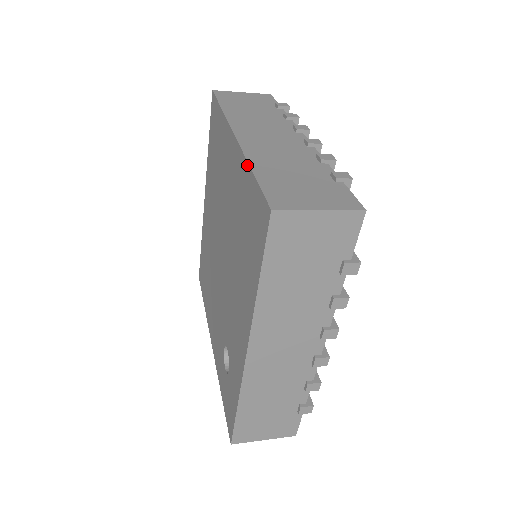
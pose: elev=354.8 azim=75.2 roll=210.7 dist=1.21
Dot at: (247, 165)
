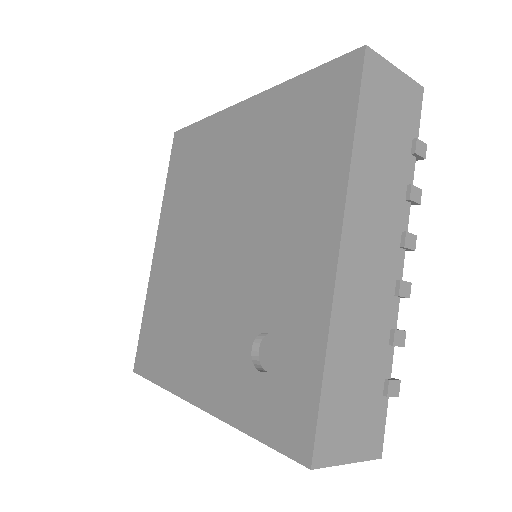
Dot at: (289, 82)
